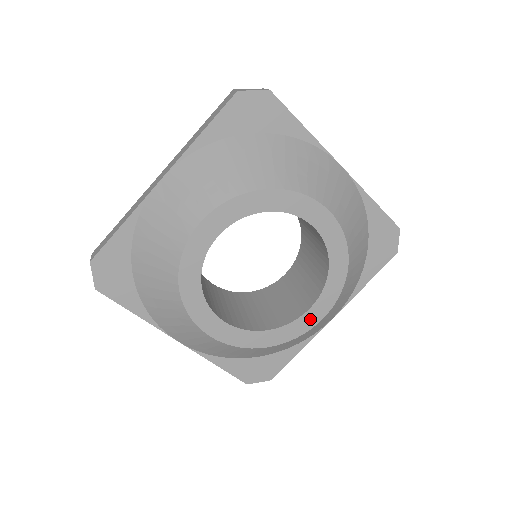
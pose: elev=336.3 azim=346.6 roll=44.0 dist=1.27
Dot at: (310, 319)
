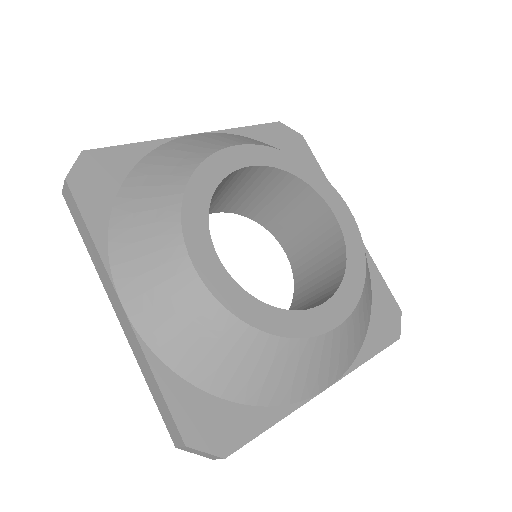
Dot at: (319, 320)
